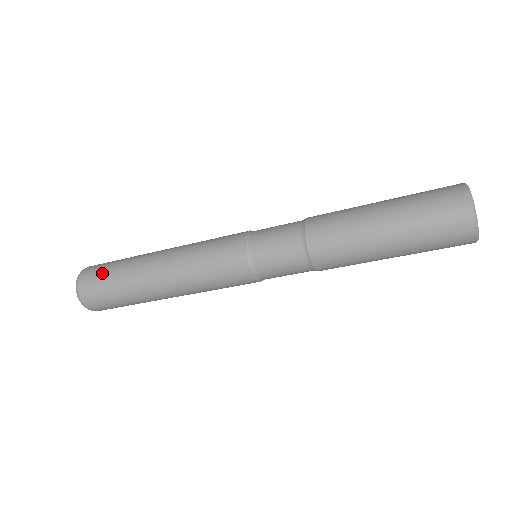
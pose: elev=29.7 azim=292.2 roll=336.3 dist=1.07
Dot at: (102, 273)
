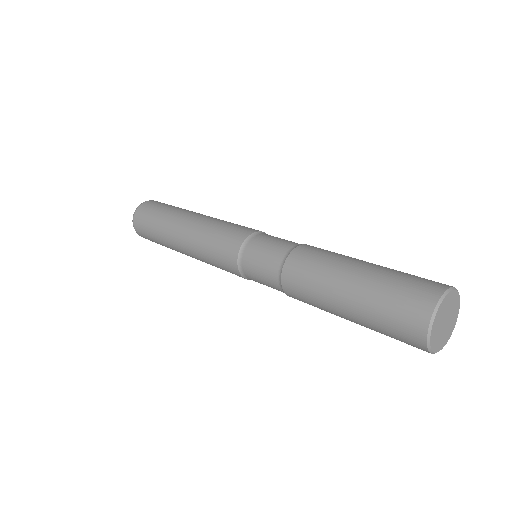
Dot at: occluded
